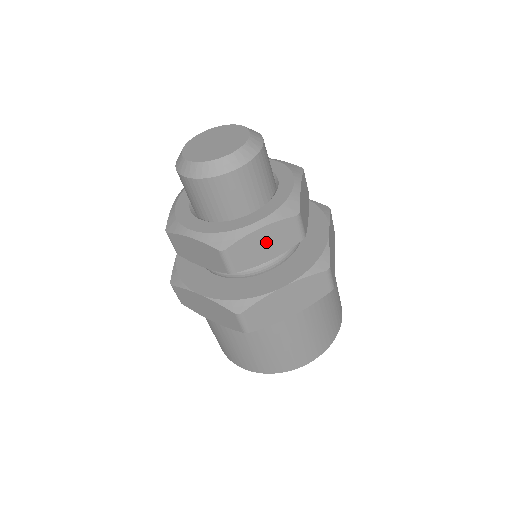
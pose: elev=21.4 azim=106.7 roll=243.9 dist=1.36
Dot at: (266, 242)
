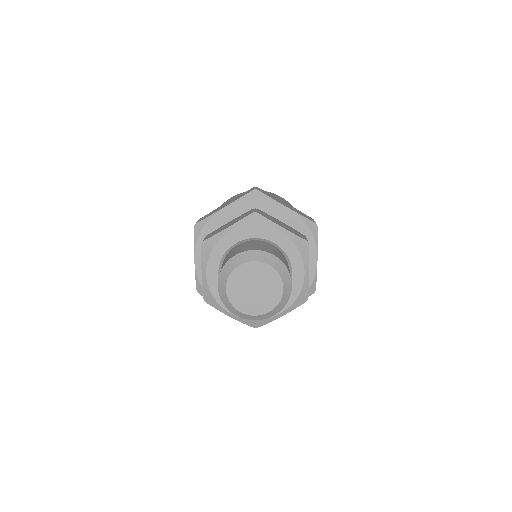
Dot at: occluded
